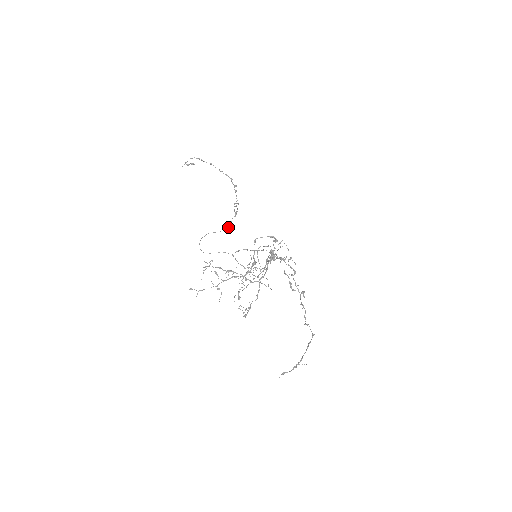
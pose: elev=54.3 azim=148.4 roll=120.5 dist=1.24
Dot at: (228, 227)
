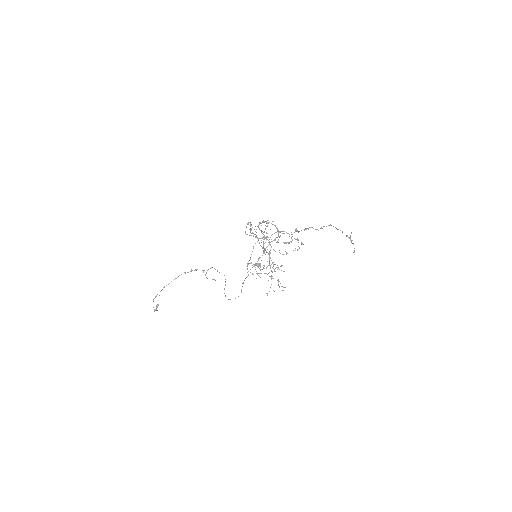
Dot at: occluded
